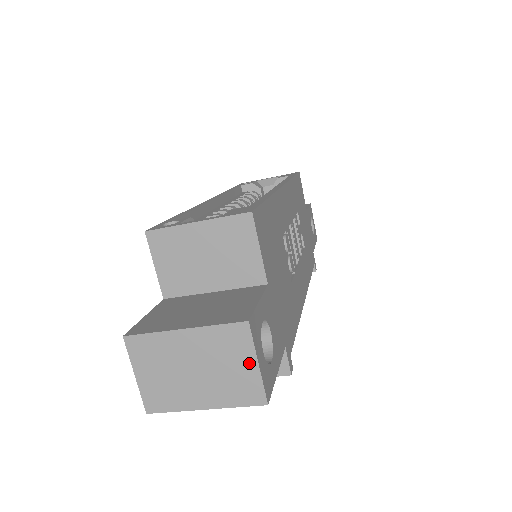
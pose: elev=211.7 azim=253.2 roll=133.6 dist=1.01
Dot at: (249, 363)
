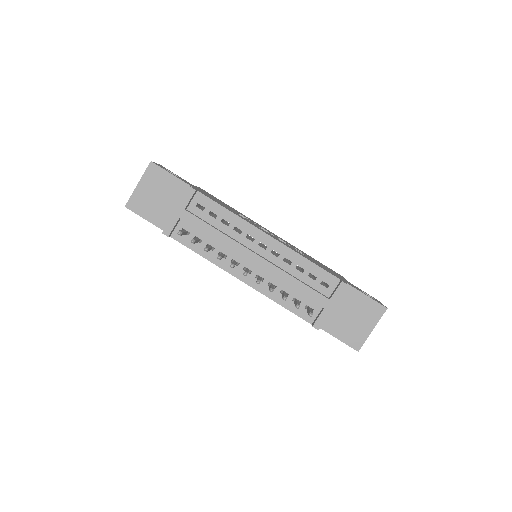
Dot at: occluded
